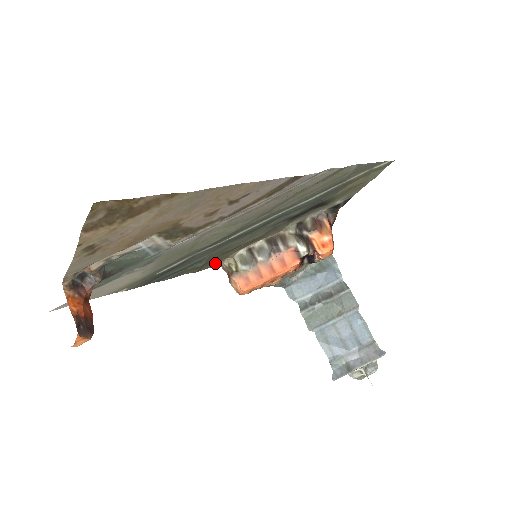
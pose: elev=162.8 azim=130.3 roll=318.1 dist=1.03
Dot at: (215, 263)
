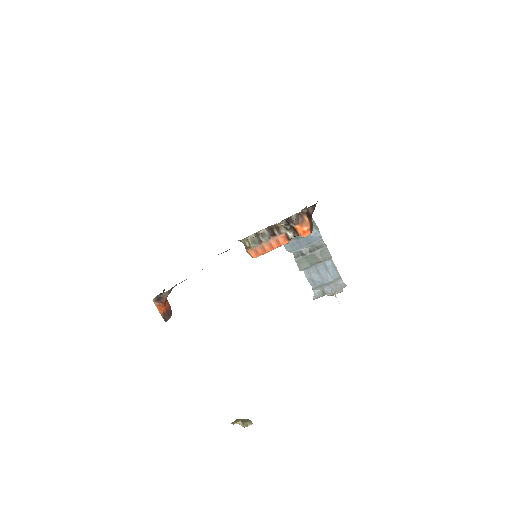
Dot at: occluded
